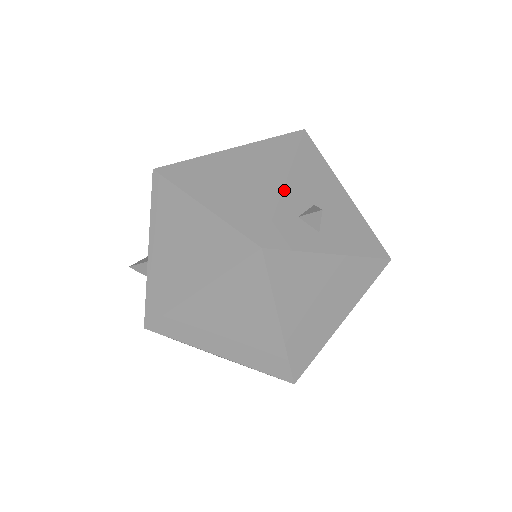
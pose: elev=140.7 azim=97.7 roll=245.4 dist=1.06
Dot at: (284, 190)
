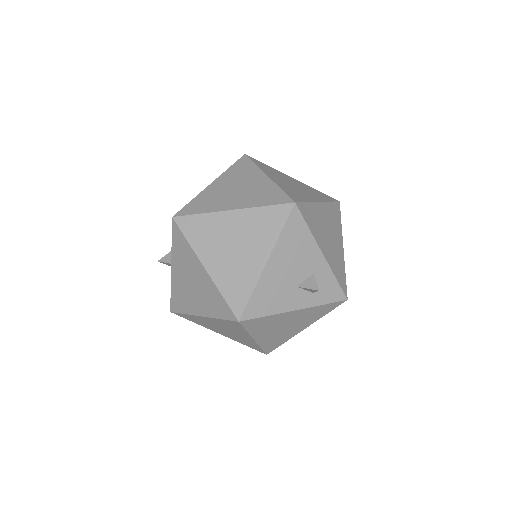
Dot at: occluded
